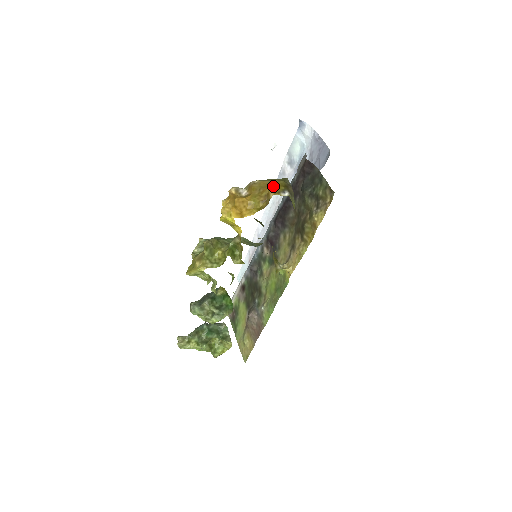
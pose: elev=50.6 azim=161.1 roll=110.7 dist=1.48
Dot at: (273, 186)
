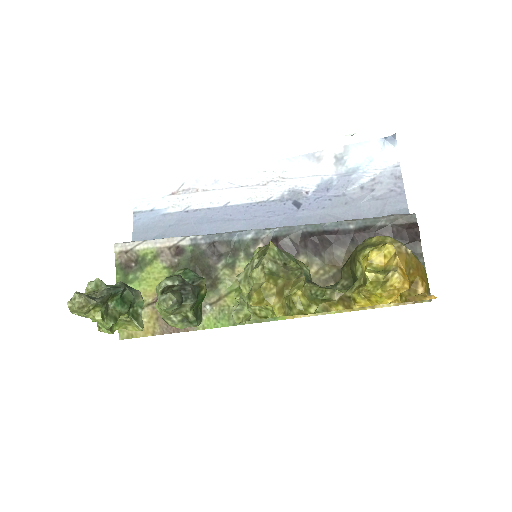
Dot at: (422, 274)
